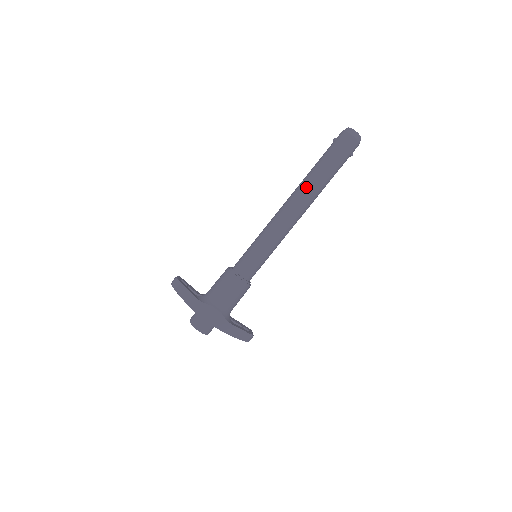
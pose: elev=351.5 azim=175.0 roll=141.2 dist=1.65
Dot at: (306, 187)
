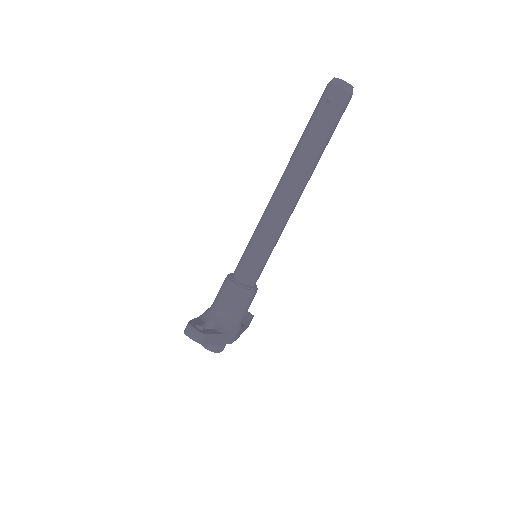
Dot at: (308, 171)
